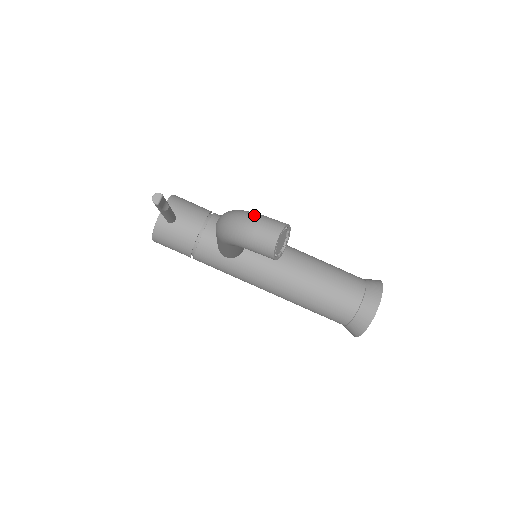
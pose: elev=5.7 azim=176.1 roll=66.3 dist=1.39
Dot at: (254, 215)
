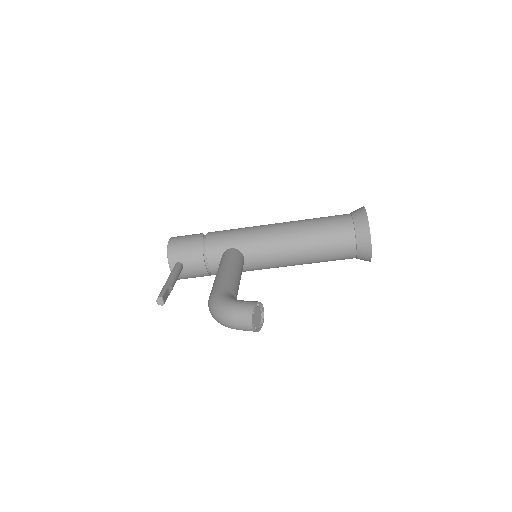
Dot at: (228, 311)
